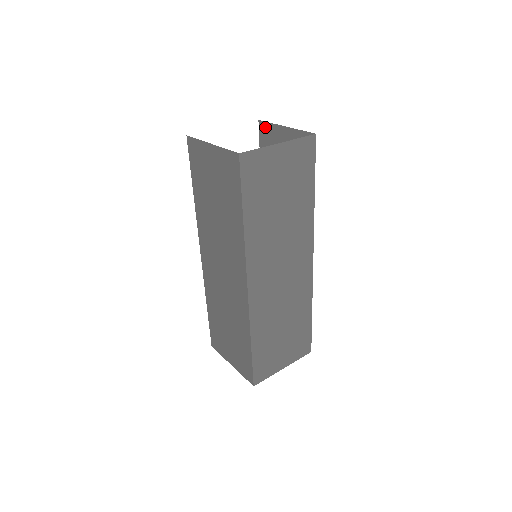
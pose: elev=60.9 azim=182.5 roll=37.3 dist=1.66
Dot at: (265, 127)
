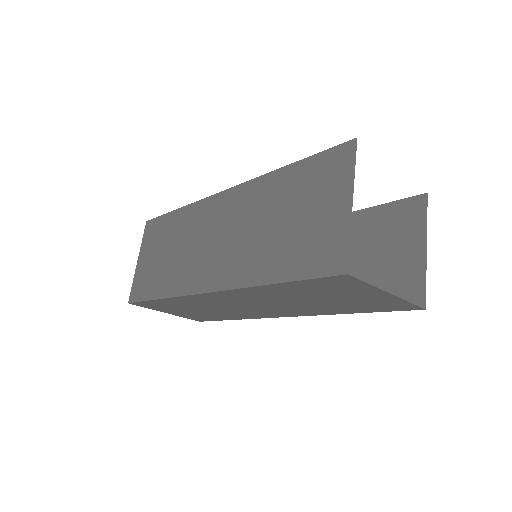
Dot at: (420, 208)
